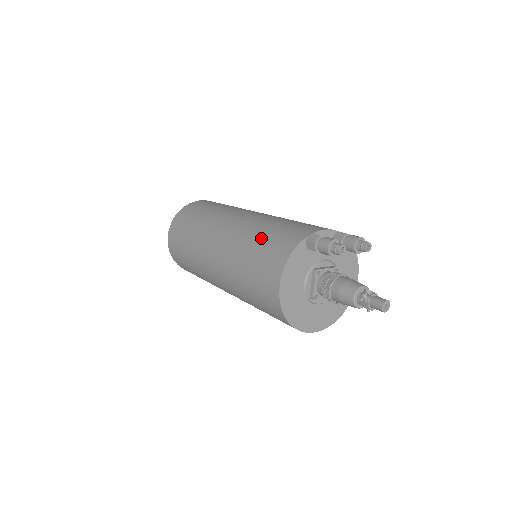
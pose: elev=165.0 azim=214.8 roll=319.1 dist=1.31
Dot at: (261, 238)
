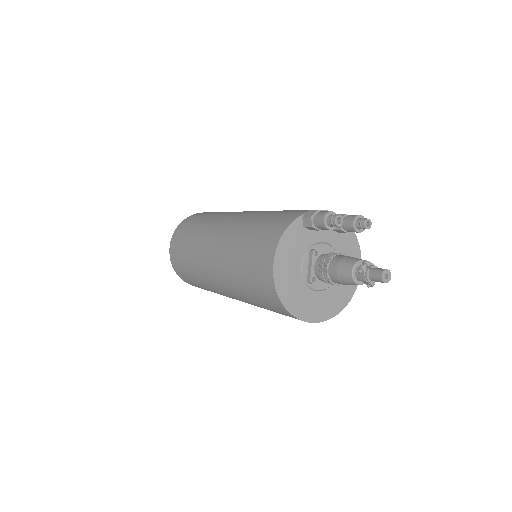
Dot at: (258, 223)
